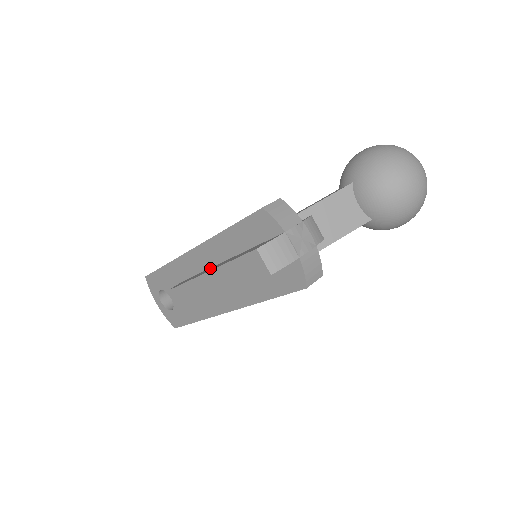
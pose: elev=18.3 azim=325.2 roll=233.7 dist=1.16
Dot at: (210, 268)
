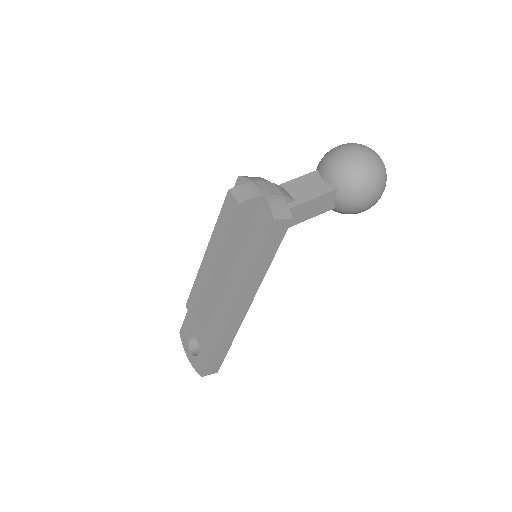
Dot at: occluded
